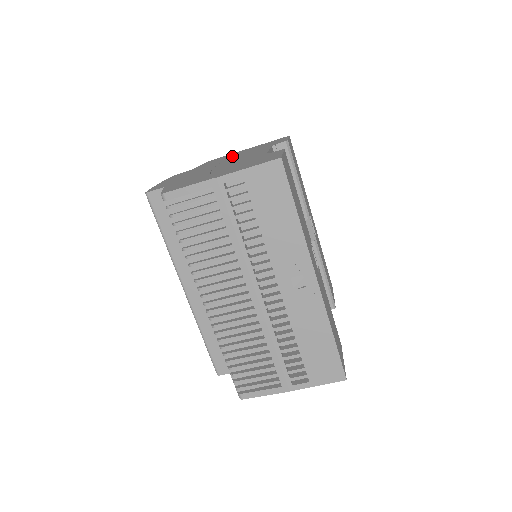
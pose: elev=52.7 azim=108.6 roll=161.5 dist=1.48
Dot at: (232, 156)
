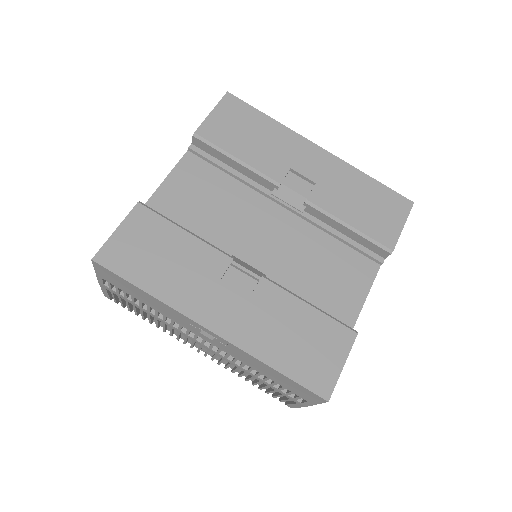
Dot at: occluded
